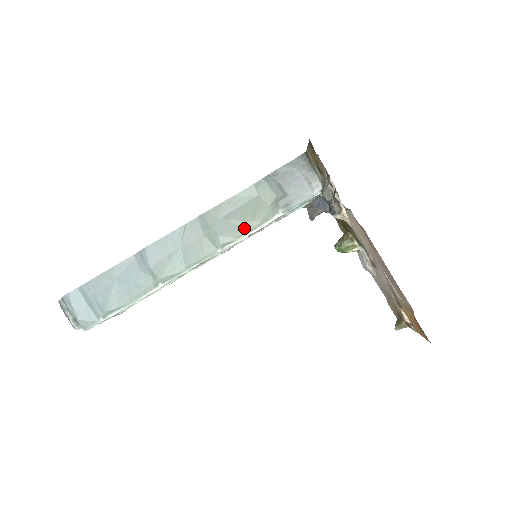
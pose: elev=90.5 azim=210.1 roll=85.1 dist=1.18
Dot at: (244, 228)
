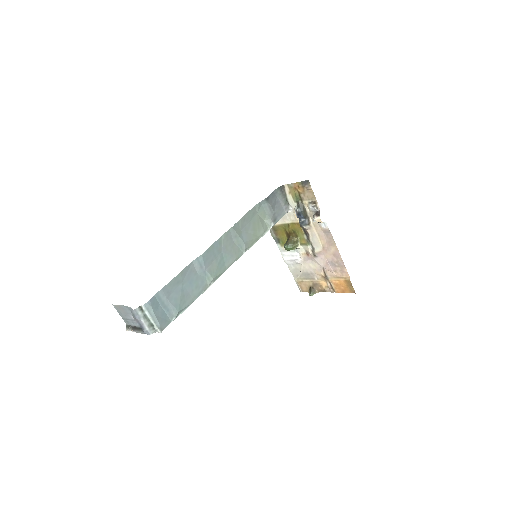
Dot at: (256, 236)
